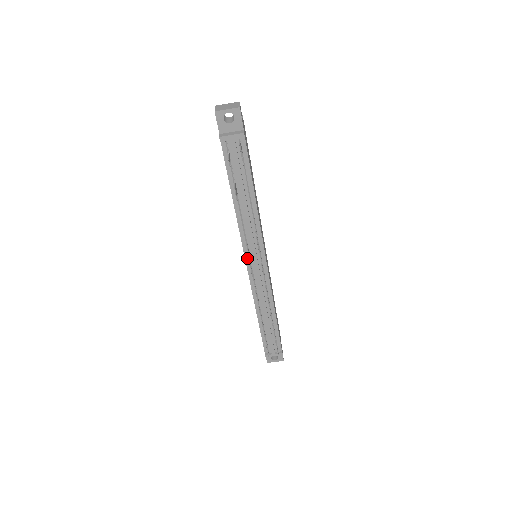
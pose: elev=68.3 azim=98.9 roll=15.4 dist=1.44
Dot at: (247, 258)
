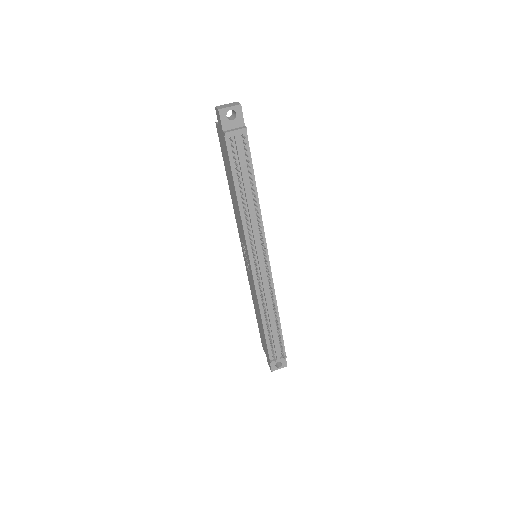
Dot at: (251, 257)
